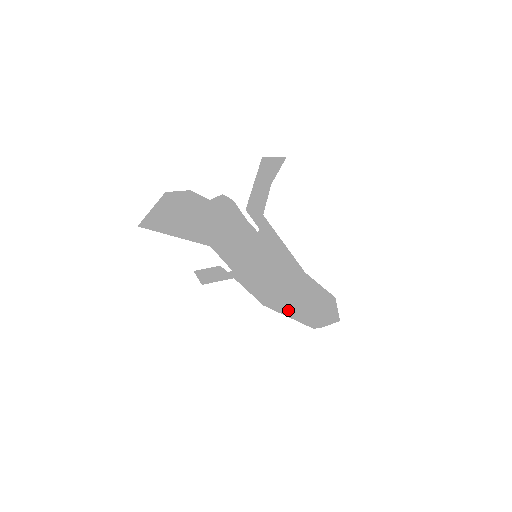
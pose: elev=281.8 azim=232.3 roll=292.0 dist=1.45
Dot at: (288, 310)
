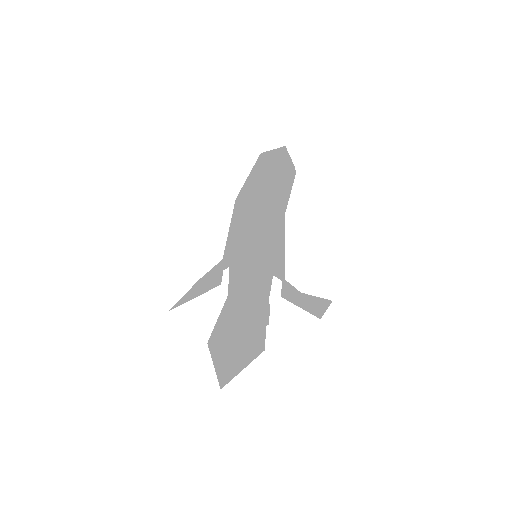
Dot at: (246, 184)
